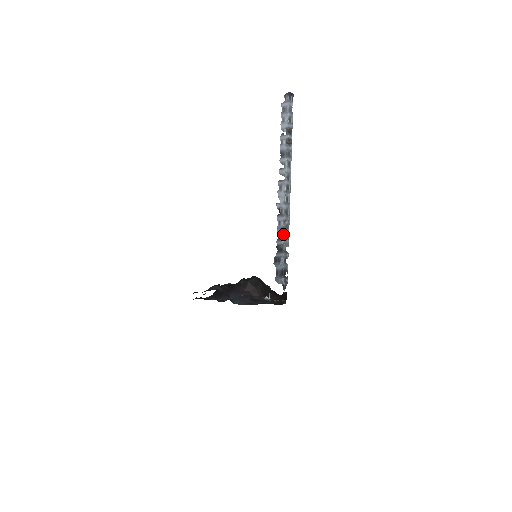
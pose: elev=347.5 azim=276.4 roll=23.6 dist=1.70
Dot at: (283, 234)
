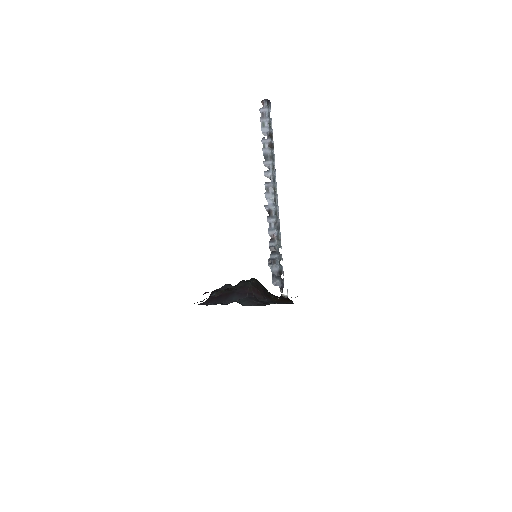
Dot at: (275, 235)
